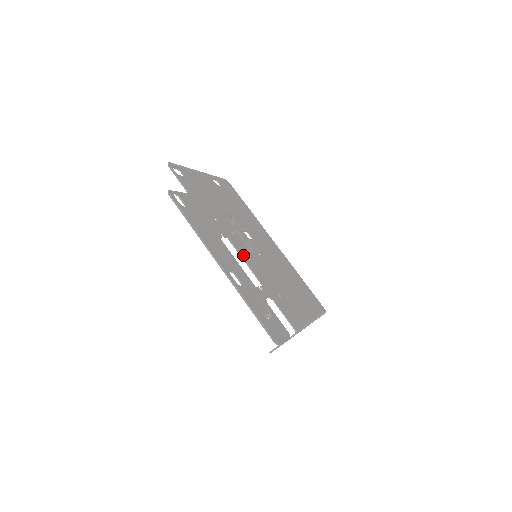
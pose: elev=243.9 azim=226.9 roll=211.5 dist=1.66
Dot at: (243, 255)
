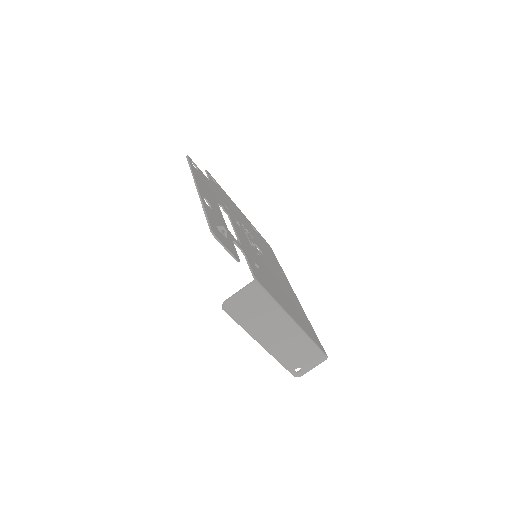
Dot at: (236, 228)
